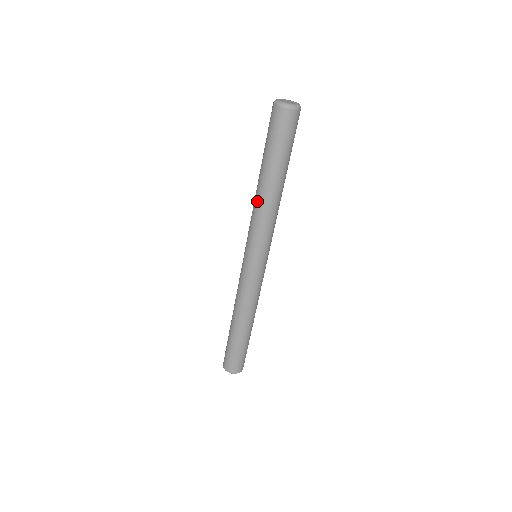
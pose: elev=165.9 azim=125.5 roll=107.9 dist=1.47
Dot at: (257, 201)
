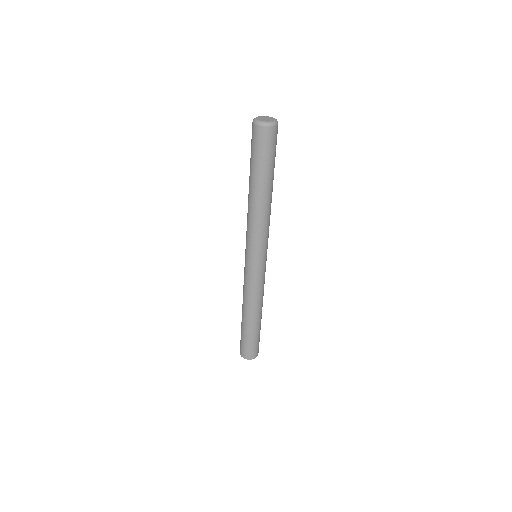
Dot at: (248, 206)
